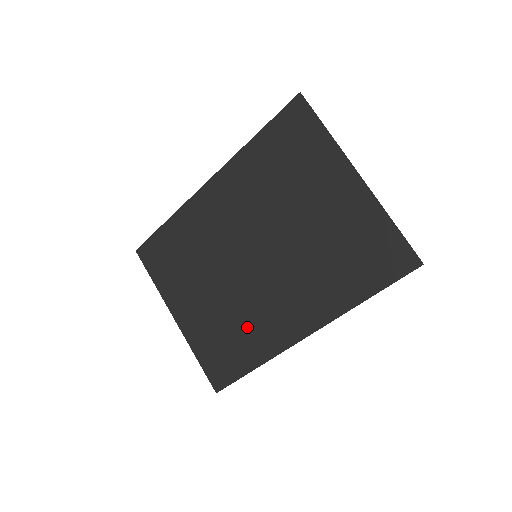
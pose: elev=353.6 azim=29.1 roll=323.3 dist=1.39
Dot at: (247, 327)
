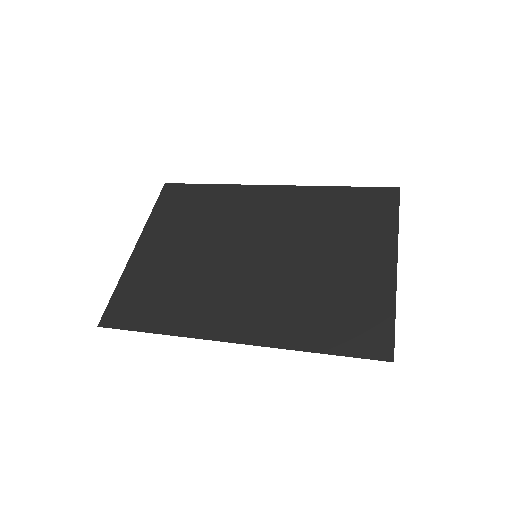
Dot at: (190, 297)
